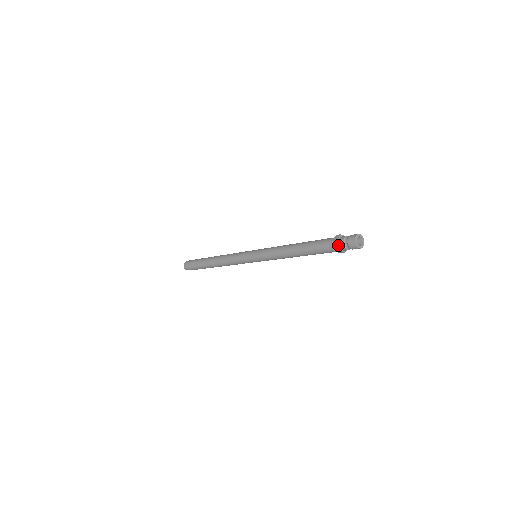
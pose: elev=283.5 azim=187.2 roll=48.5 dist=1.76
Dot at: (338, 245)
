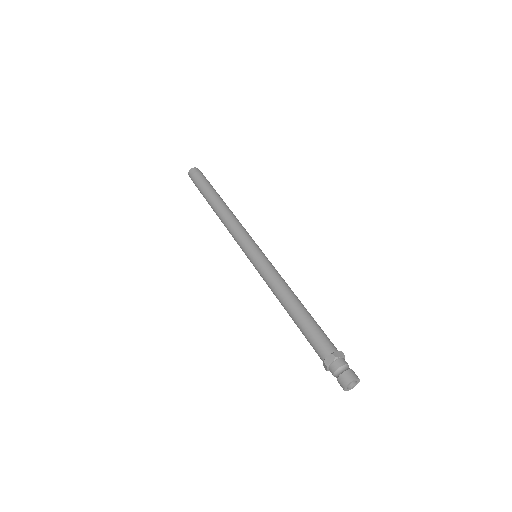
Dot at: (328, 369)
